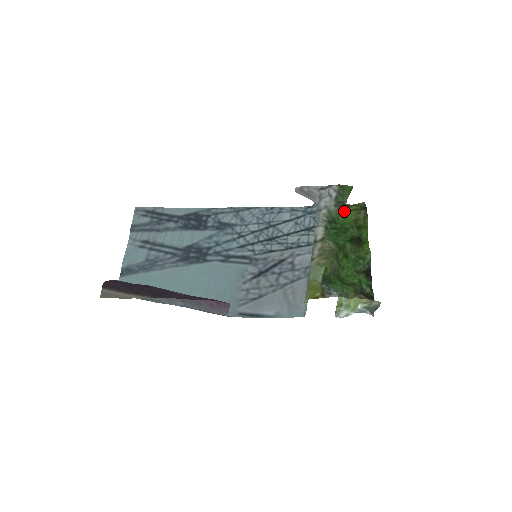
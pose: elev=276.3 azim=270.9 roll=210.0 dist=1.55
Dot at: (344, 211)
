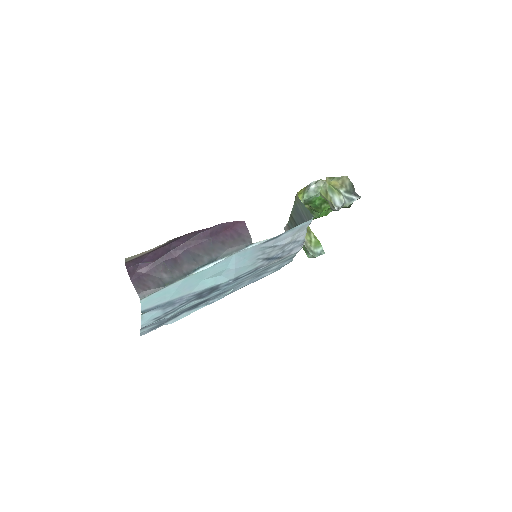
Dot at: occluded
